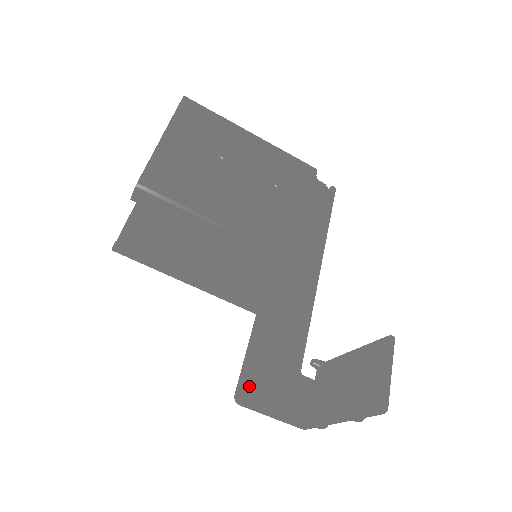
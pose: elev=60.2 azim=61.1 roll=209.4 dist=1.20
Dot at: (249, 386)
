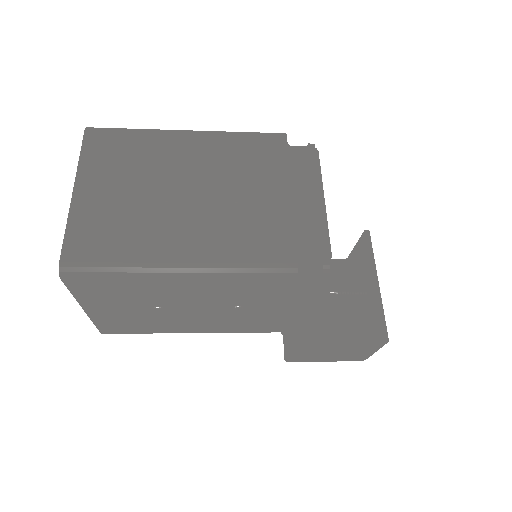
Dot at: occluded
